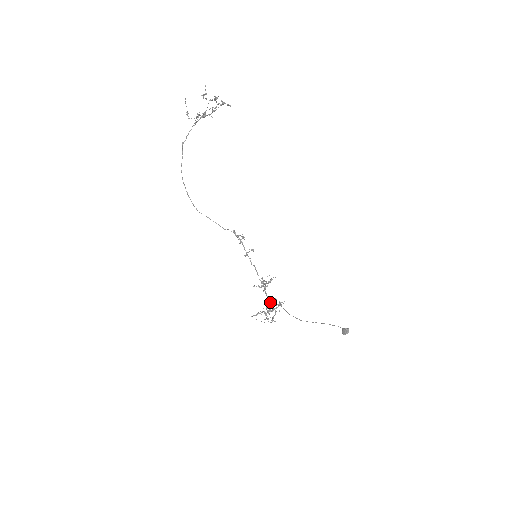
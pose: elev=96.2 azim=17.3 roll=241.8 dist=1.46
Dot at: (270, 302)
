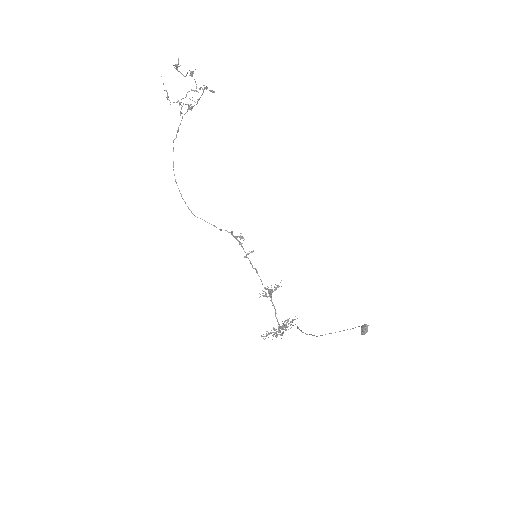
Dot at: occluded
